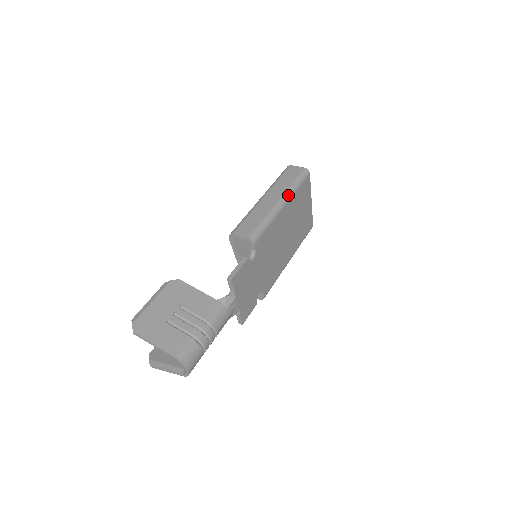
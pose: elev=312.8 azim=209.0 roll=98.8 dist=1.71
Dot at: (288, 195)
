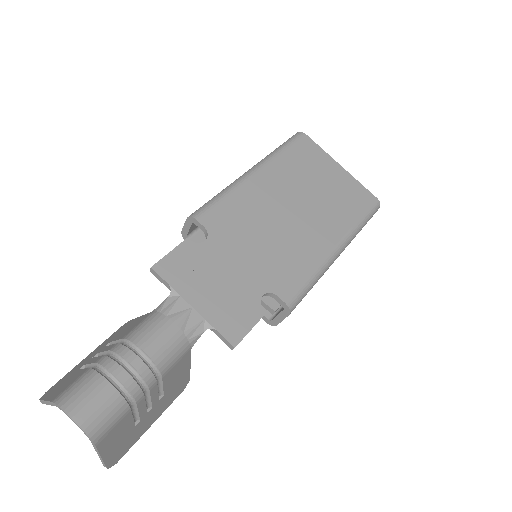
Dot at: (263, 161)
